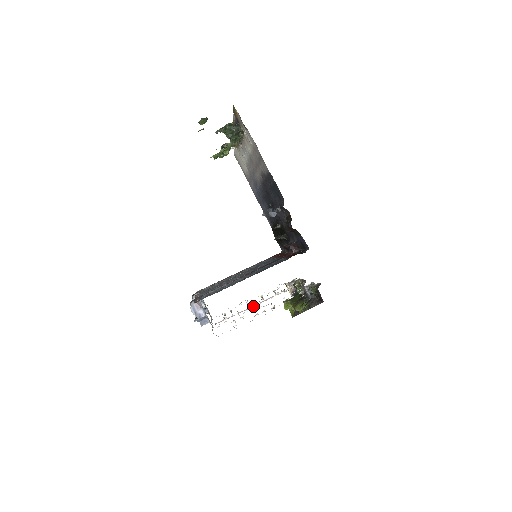
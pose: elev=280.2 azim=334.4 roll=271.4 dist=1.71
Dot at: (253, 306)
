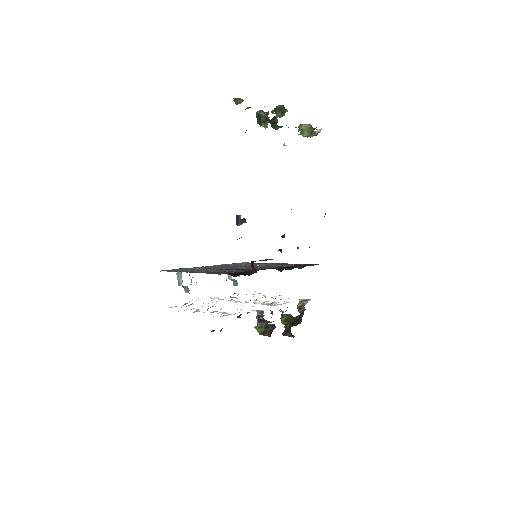
Dot at: (238, 301)
